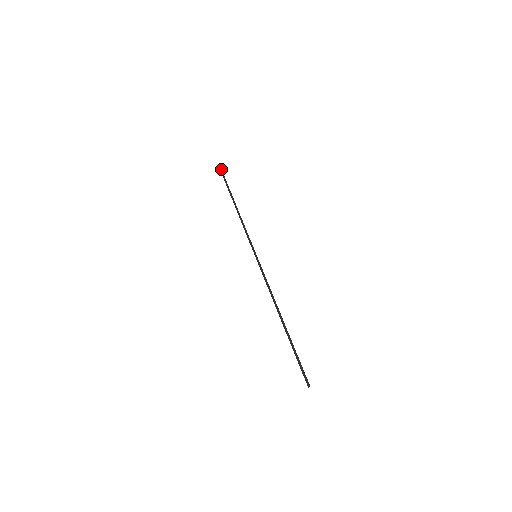
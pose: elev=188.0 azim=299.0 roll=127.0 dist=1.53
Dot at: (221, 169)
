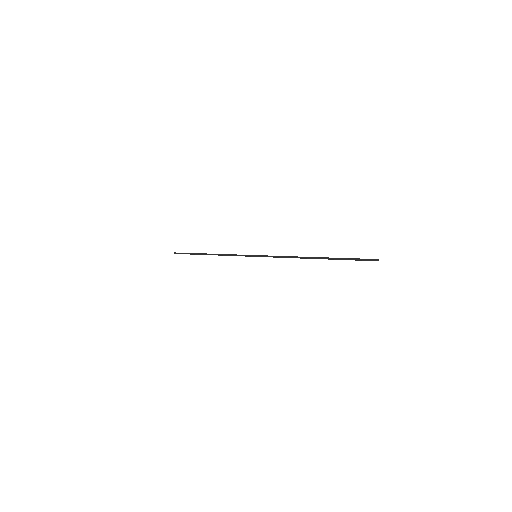
Dot at: (174, 252)
